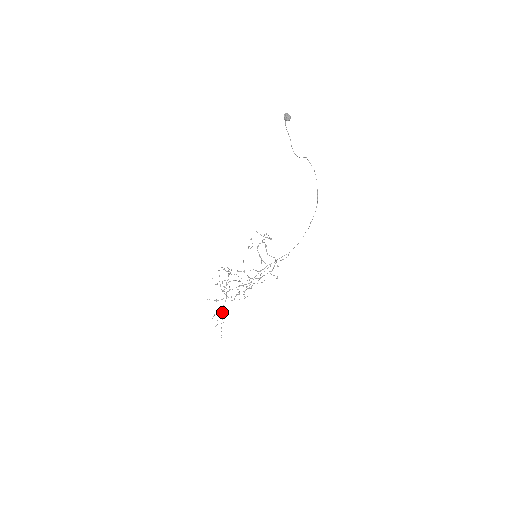
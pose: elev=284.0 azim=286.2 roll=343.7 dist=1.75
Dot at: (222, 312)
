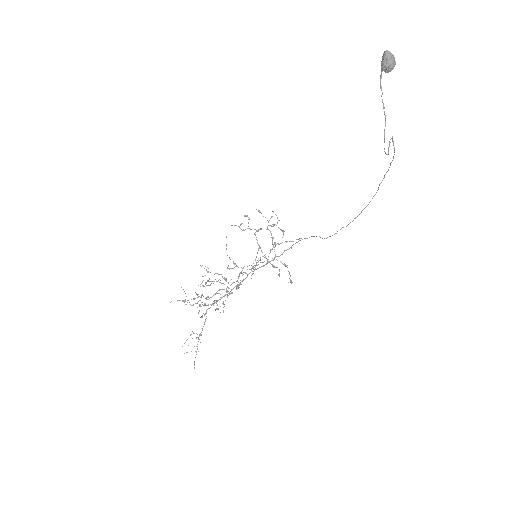
Dot at: (198, 339)
